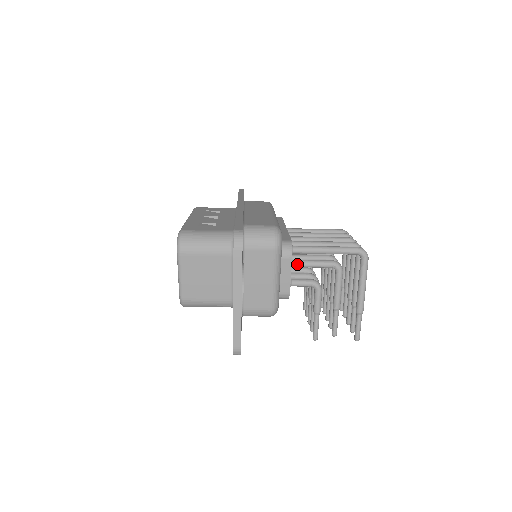
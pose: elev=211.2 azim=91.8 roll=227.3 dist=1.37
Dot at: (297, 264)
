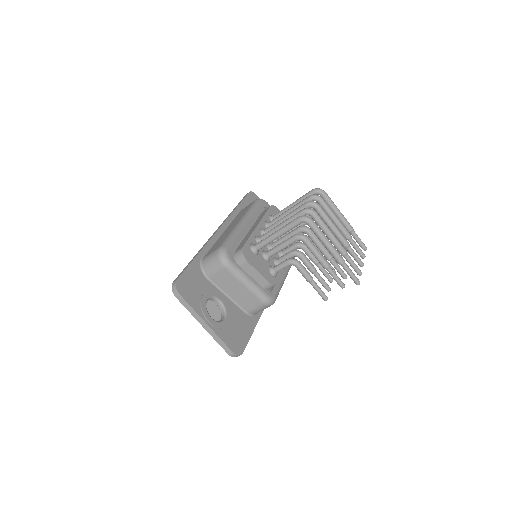
Dot at: (271, 254)
